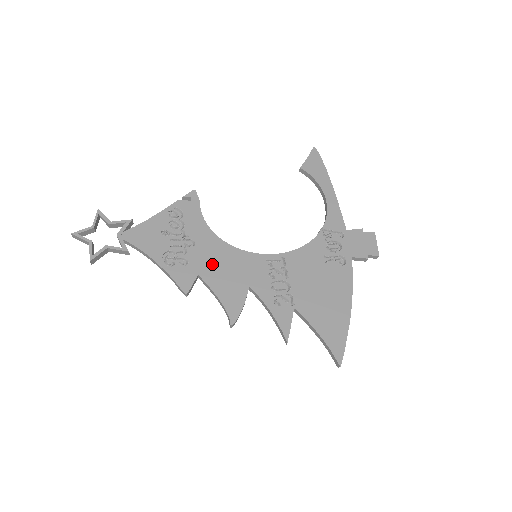
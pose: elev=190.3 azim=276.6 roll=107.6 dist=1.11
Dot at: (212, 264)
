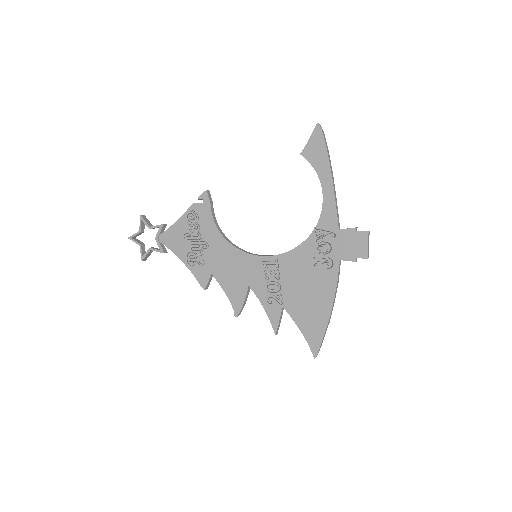
Dot at: (221, 265)
